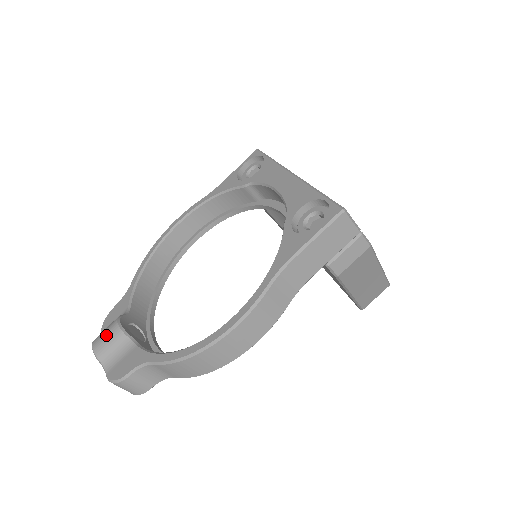
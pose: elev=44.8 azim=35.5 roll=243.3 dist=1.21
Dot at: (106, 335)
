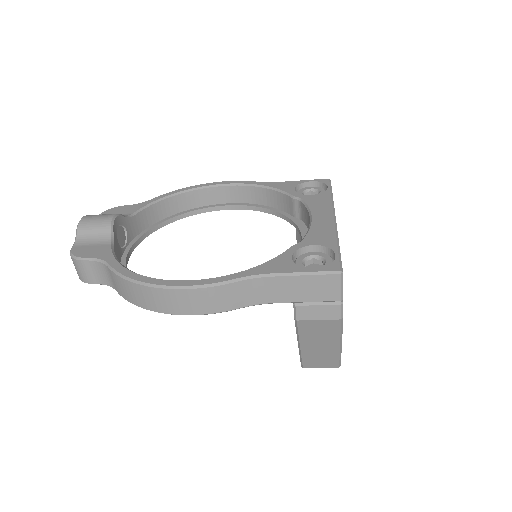
Dot at: (98, 218)
